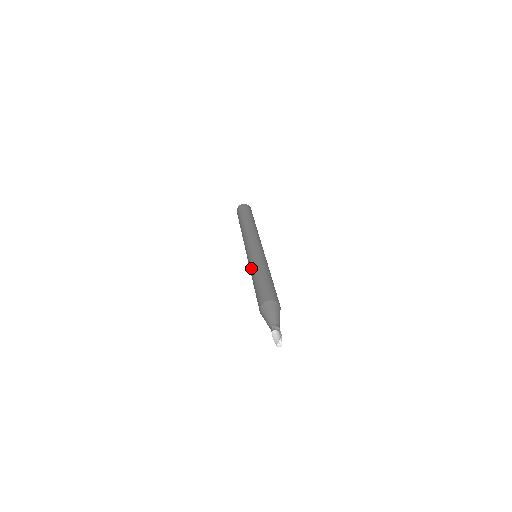
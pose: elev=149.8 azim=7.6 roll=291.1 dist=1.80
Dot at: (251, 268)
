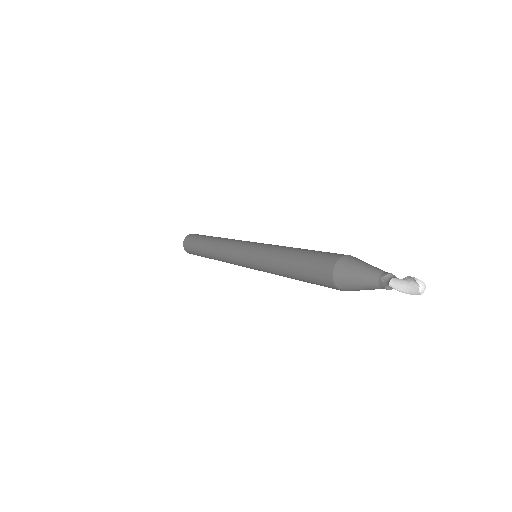
Dot at: (266, 264)
